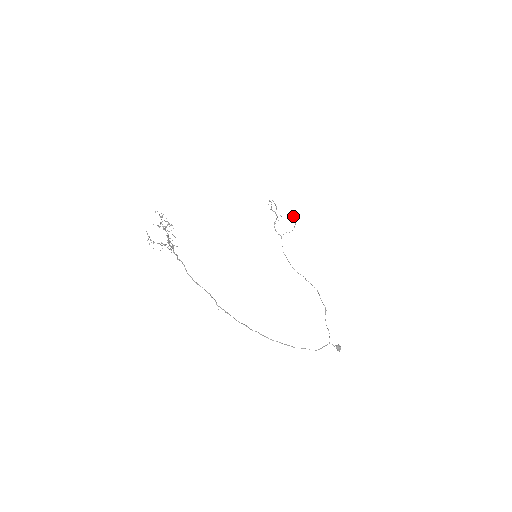
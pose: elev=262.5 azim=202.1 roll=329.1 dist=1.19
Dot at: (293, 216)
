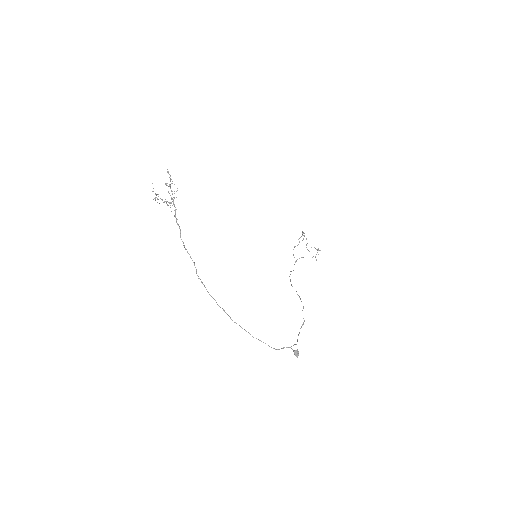
Dot at: (316, 249)
